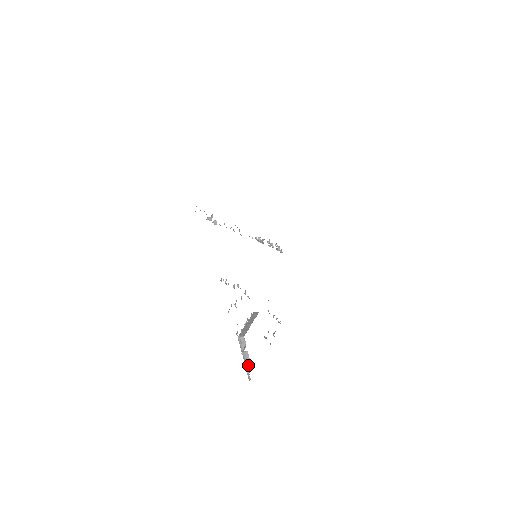
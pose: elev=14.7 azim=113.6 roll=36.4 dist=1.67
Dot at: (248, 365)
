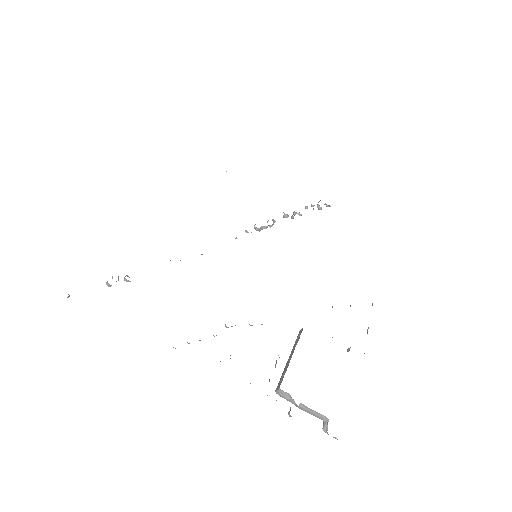
Dot at: (321, 419)
